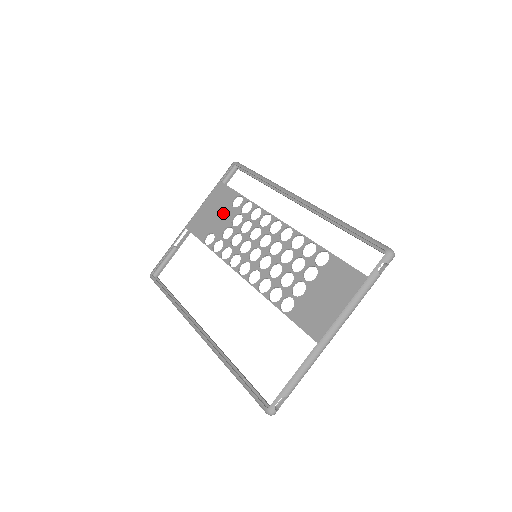
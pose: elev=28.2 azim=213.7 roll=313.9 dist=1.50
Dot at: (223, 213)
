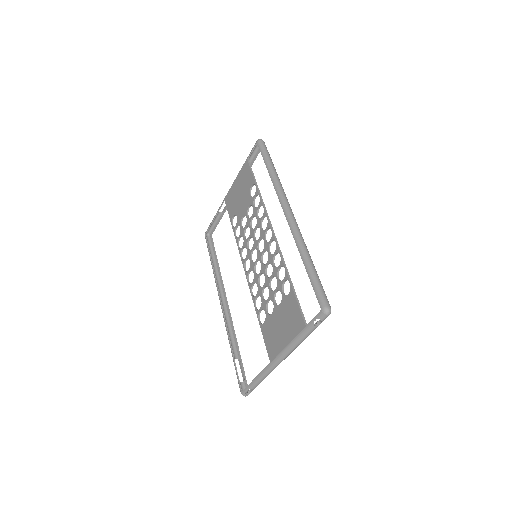
Dot at: (244, 198)
